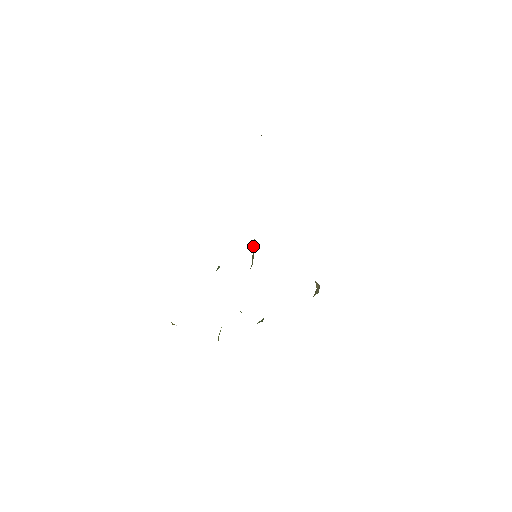
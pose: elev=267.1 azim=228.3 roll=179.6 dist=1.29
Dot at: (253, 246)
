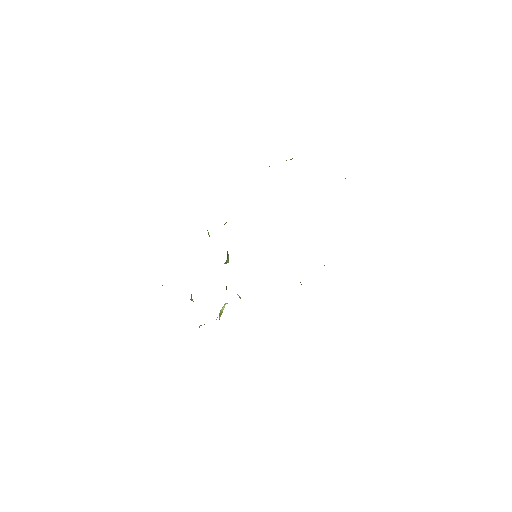
Dot at: occluded
